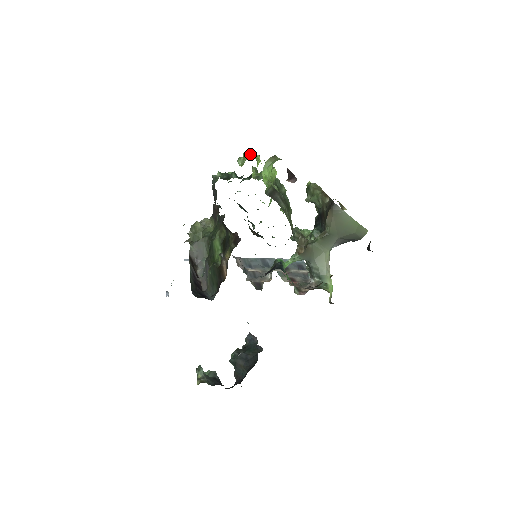
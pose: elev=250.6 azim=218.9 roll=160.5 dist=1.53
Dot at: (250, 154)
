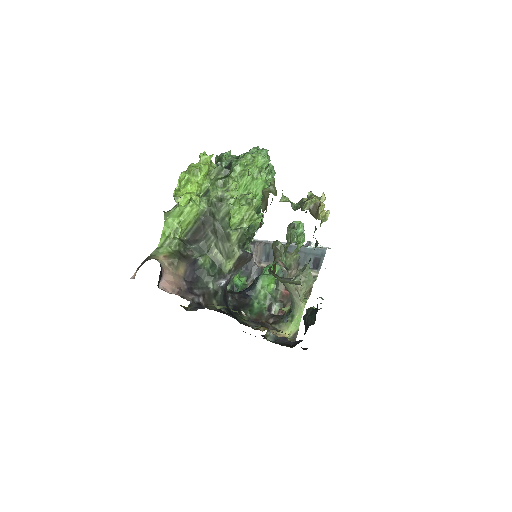
Dot at: (200, 160)
